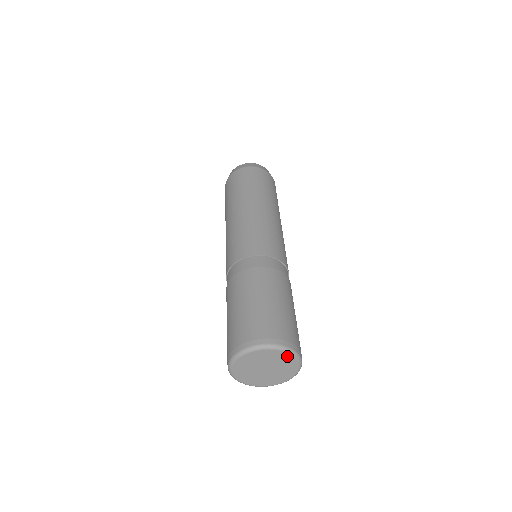
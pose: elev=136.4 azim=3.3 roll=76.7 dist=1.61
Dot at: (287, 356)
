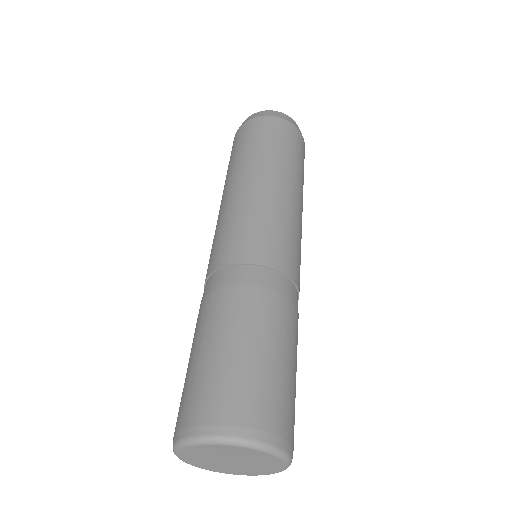
Dot at: (278, 463)
